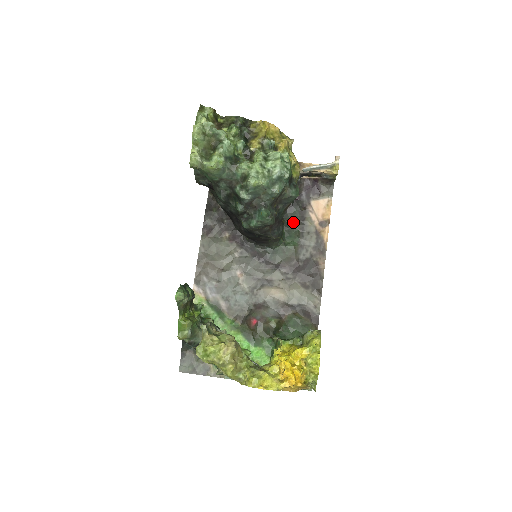
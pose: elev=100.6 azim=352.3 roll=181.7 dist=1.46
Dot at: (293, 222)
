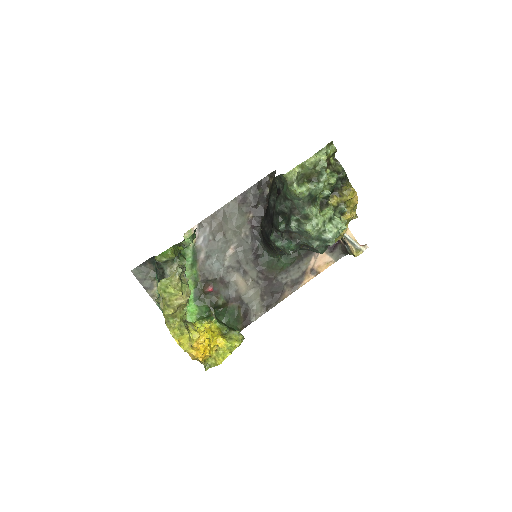
Dot at: (298, 251)
